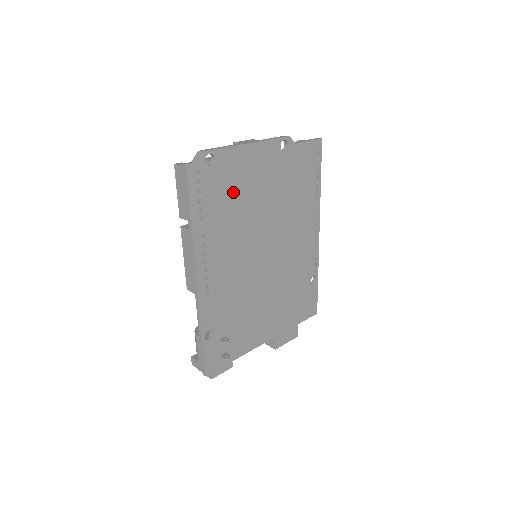
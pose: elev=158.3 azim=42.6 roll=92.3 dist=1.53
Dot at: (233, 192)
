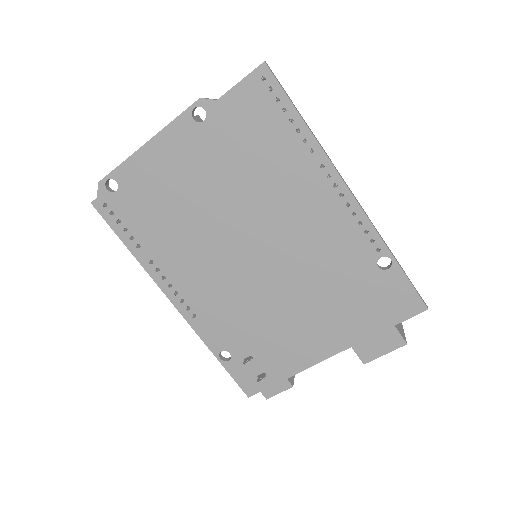
Dot at: (160, 204)
